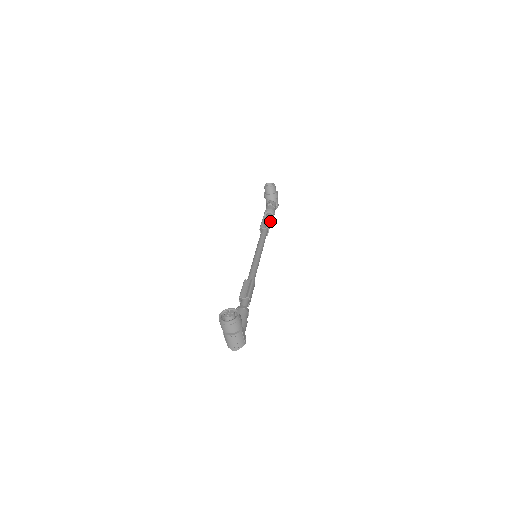
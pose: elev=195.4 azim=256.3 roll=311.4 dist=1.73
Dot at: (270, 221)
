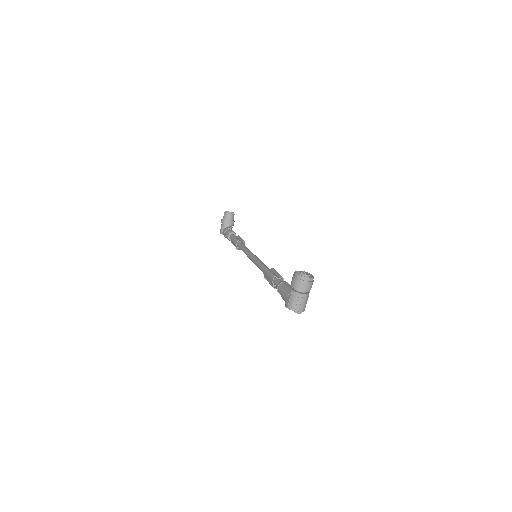
Dot at: occluded
